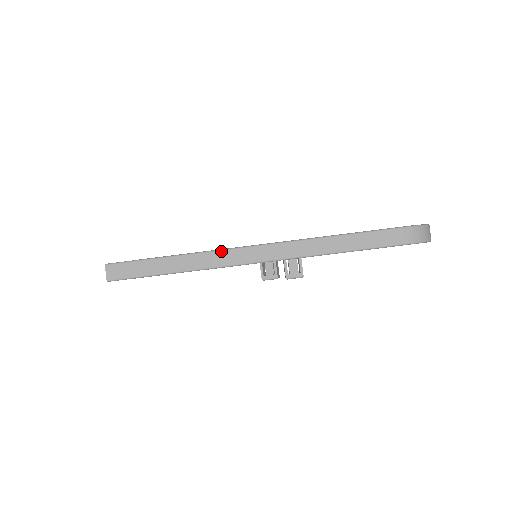
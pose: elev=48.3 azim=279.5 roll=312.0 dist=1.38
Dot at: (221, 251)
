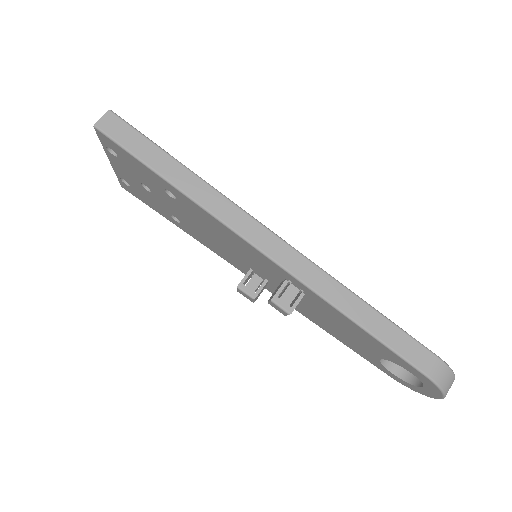
Dot at: (238, 207)
